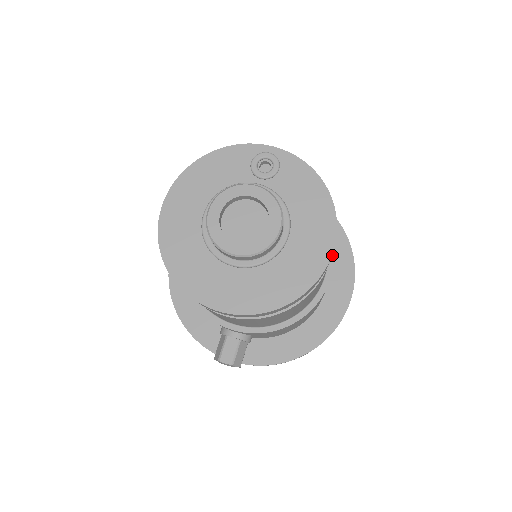
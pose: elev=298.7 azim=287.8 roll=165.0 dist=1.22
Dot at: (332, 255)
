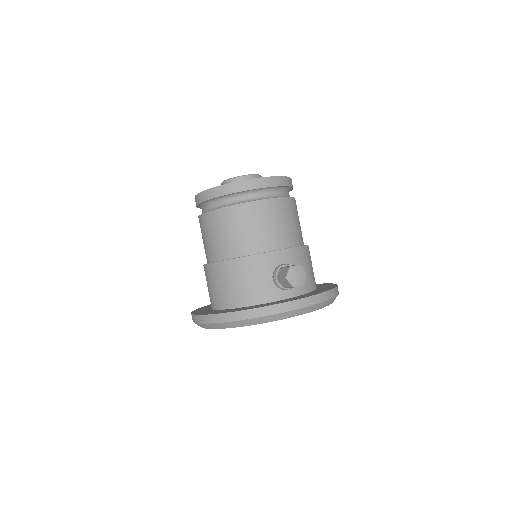
Dot at: occluded
